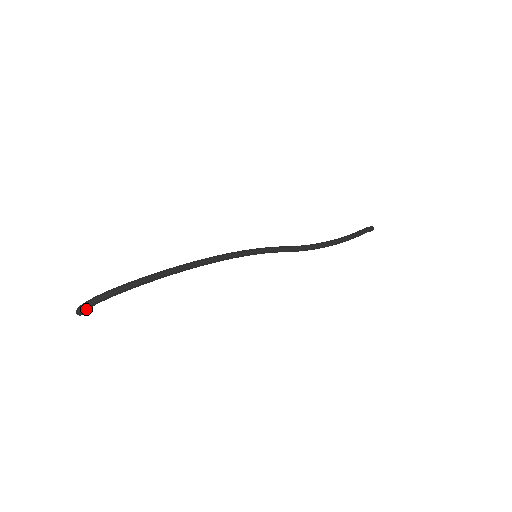
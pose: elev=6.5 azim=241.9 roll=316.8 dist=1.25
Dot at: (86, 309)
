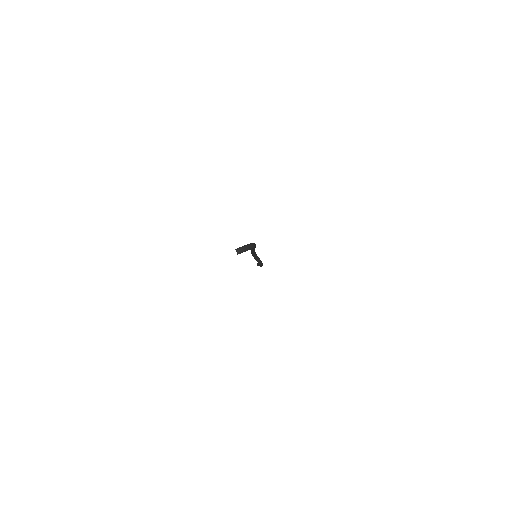
Dot at: (244, 251)
